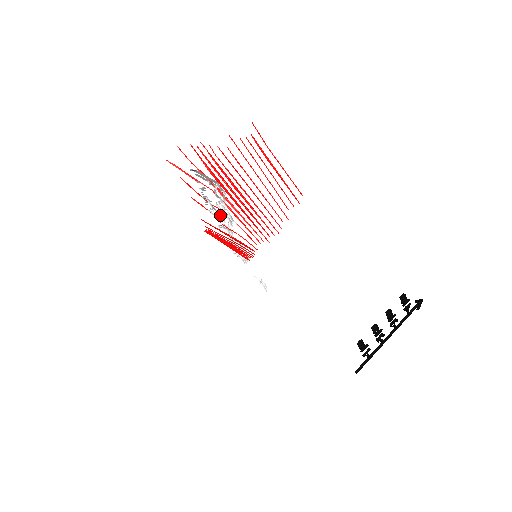
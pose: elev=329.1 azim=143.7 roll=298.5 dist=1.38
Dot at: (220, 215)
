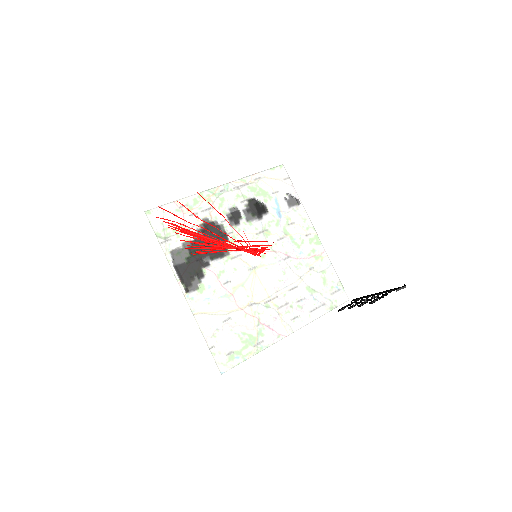
Dot at: occluded
